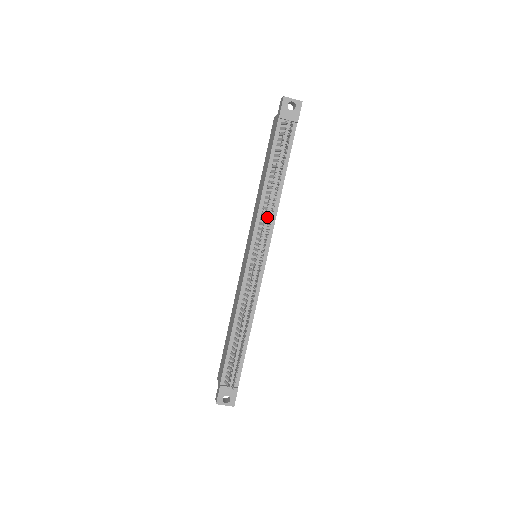
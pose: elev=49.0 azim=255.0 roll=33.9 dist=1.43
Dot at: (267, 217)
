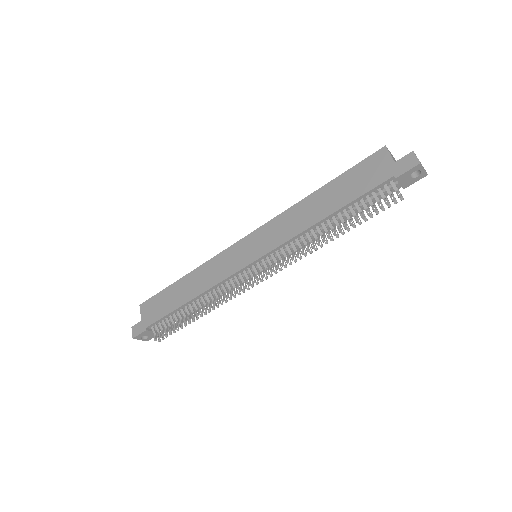
Dot at: (298, 245)
